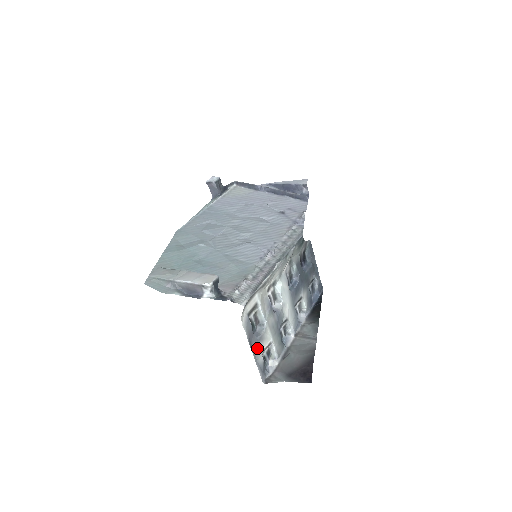
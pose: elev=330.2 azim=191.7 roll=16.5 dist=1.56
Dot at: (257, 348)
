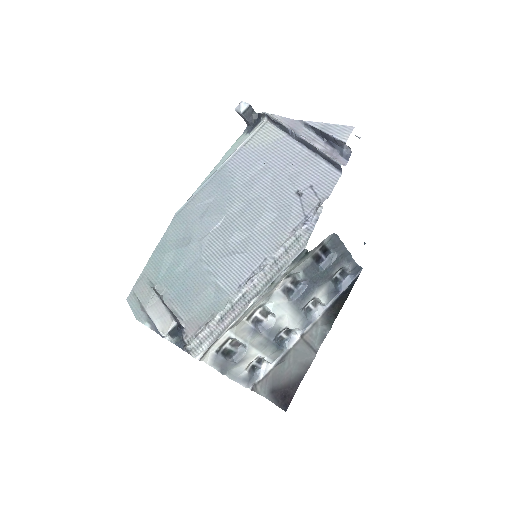
Dot at: (237, 368)
